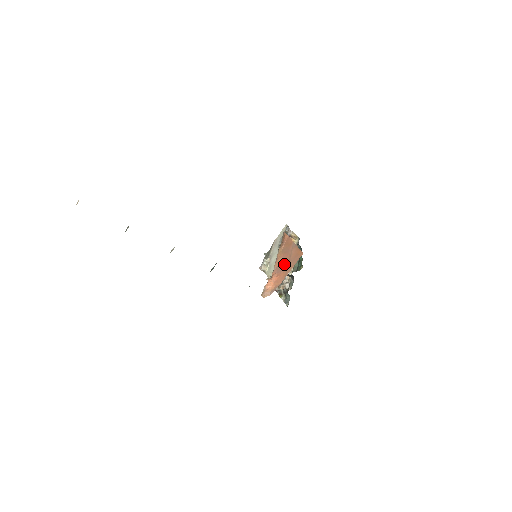
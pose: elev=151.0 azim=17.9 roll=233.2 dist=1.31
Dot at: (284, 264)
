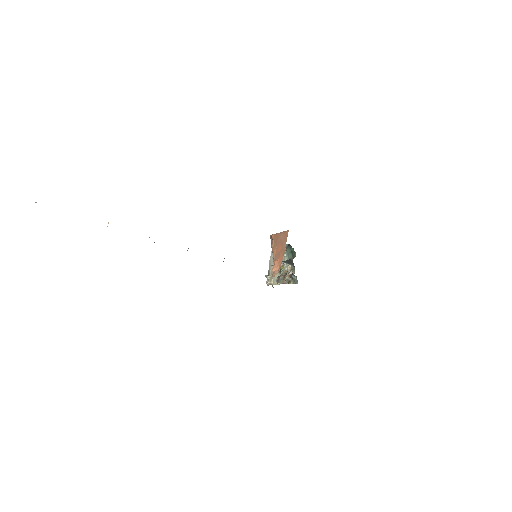
Dot at: (279, 249)
